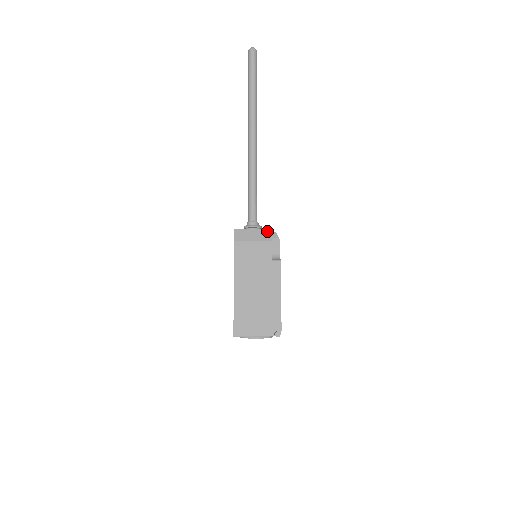
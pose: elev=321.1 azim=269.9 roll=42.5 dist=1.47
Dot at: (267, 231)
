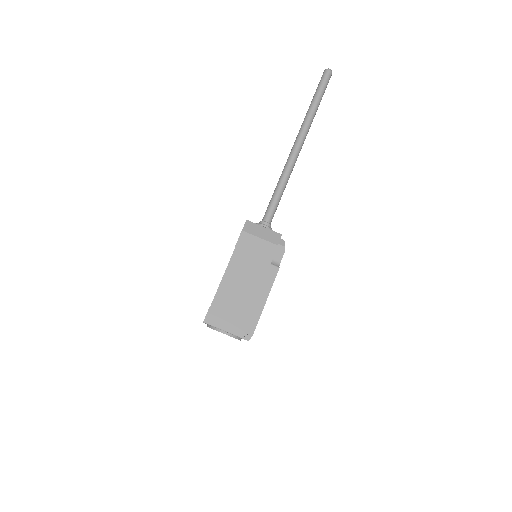
Dot at: (277, 235)
